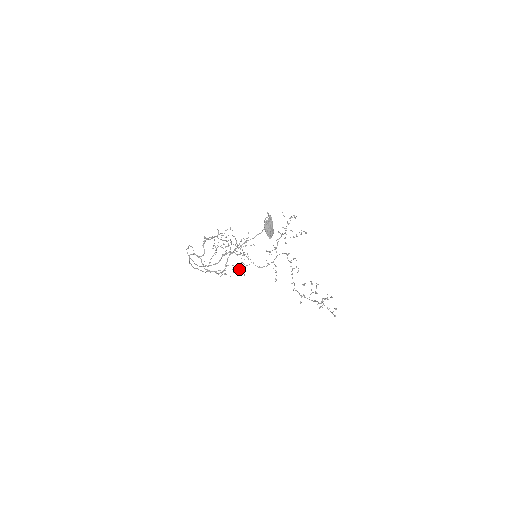
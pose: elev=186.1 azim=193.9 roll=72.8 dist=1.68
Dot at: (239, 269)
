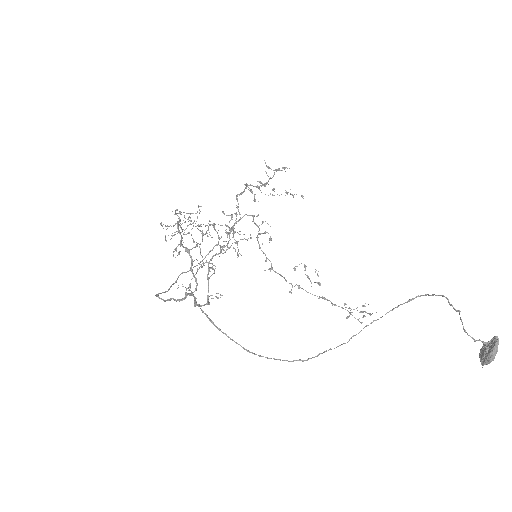
Dot at: occluded
